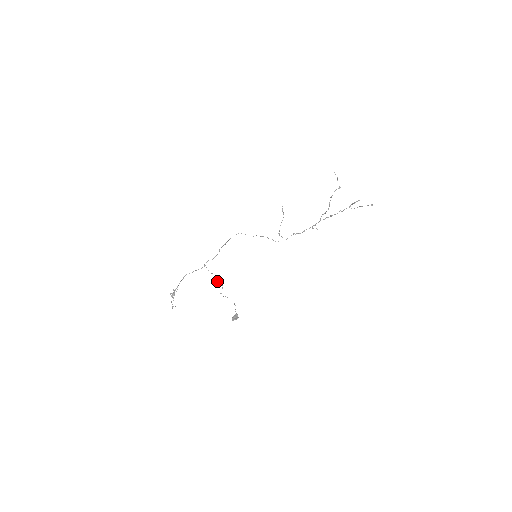
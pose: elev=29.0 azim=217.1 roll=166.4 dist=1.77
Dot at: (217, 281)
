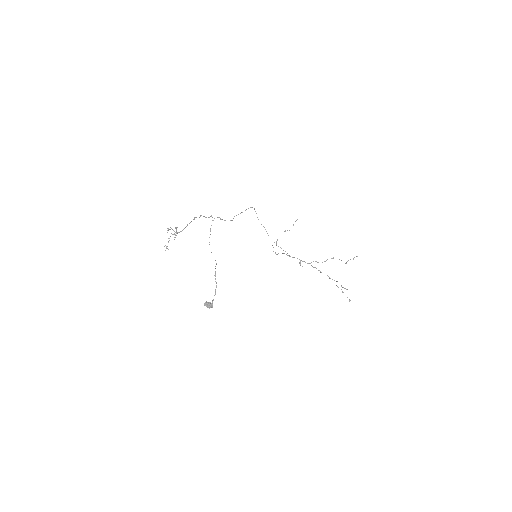
Dot at: occluded
